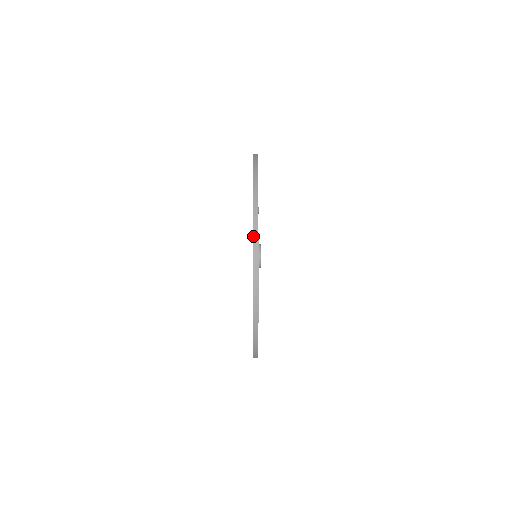
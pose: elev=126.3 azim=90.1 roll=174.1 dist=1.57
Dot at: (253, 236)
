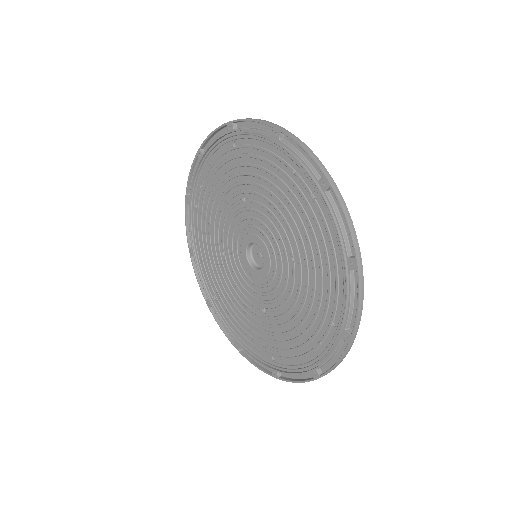
Dot at: (350, 230)
